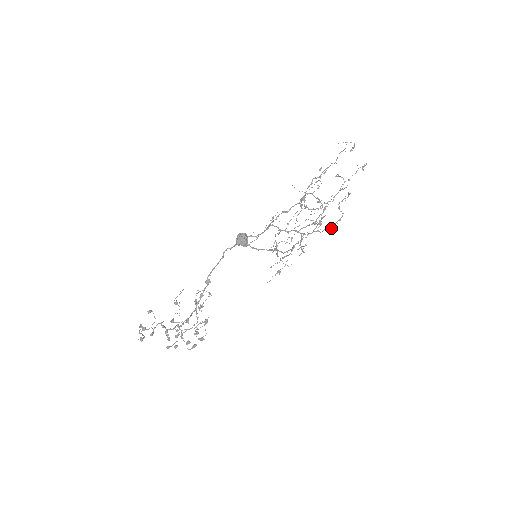
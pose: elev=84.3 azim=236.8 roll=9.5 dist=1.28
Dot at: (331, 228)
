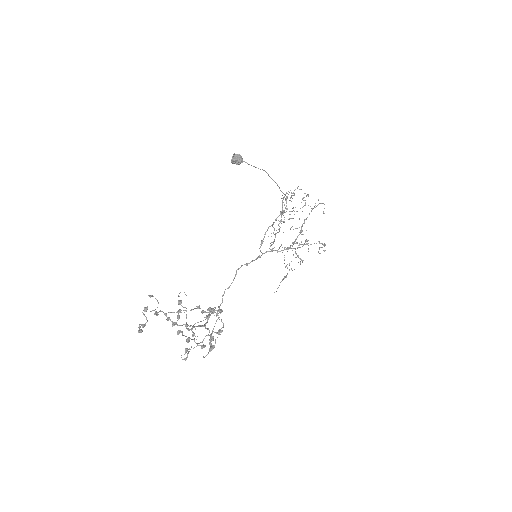
Dot at: (318, 241)
